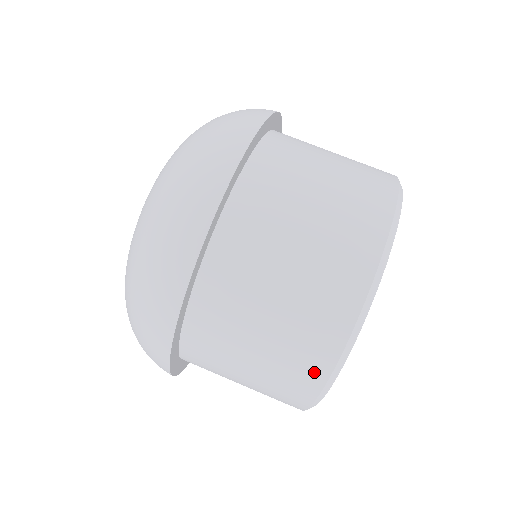
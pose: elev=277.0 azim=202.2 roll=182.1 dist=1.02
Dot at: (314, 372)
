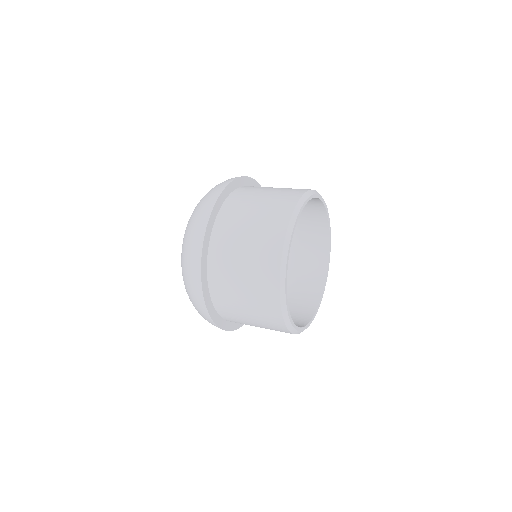
Dot at: (272, 273)
